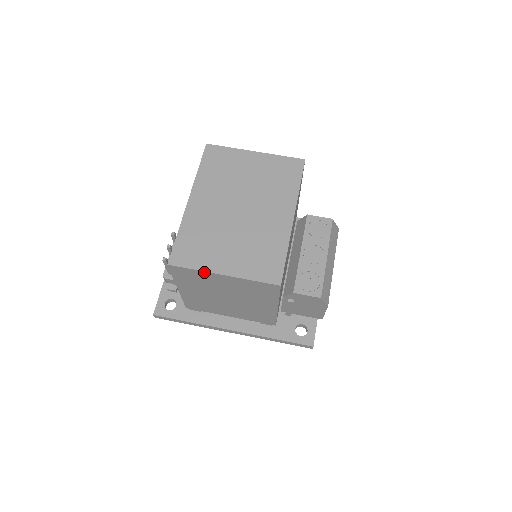
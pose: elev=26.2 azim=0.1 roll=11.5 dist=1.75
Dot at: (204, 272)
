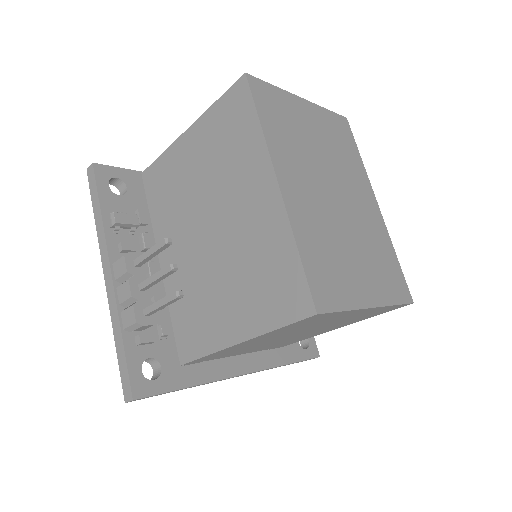
Dot at: (352, 310)
